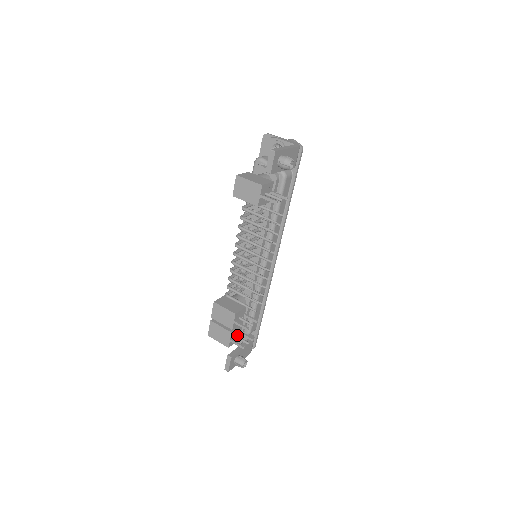
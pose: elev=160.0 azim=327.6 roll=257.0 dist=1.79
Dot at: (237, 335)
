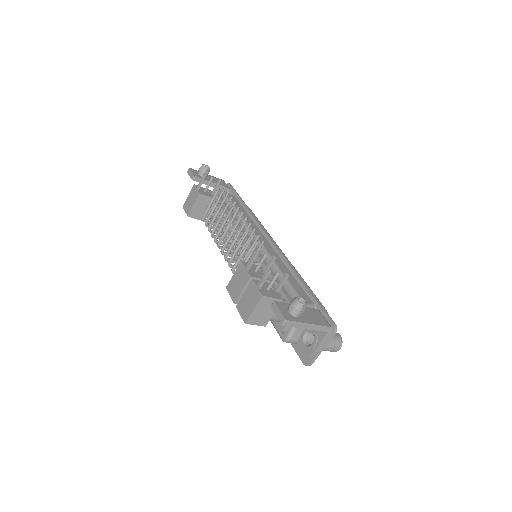
Dot at: (272, 292)
